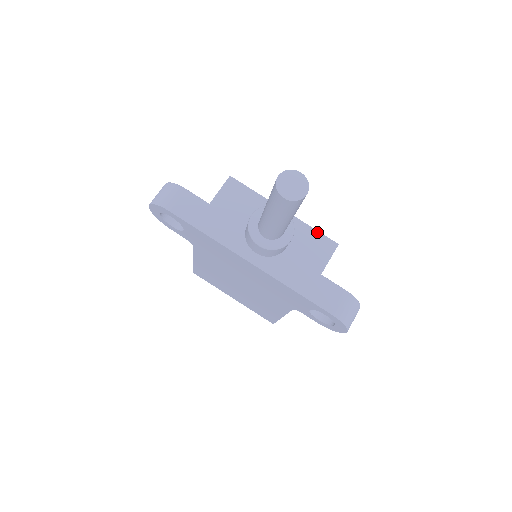
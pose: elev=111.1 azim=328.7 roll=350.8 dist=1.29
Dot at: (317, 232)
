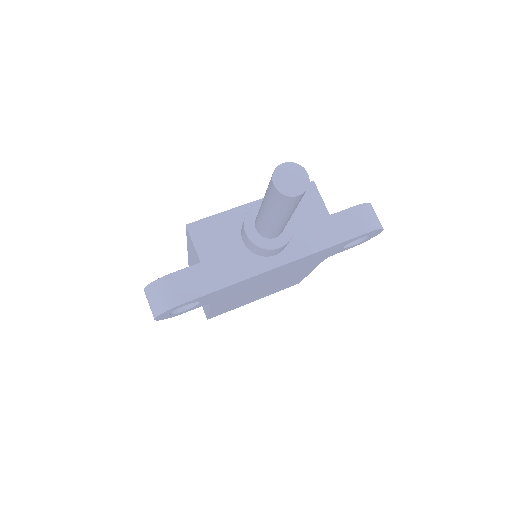
Dot at: occluded
